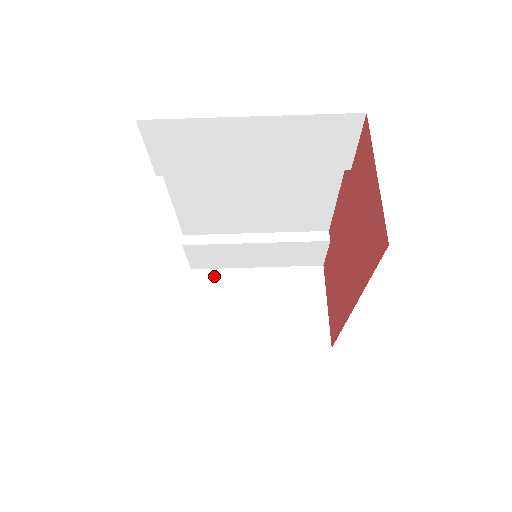
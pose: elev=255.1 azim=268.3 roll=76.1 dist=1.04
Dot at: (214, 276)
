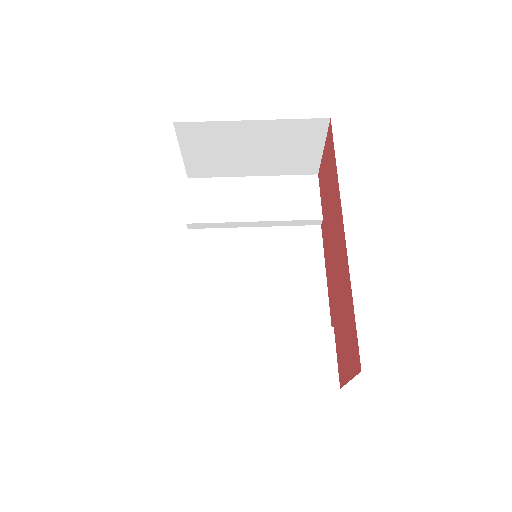
Dot at: occluded
